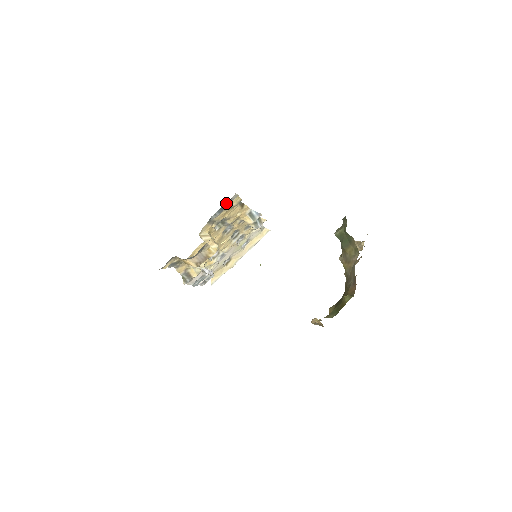
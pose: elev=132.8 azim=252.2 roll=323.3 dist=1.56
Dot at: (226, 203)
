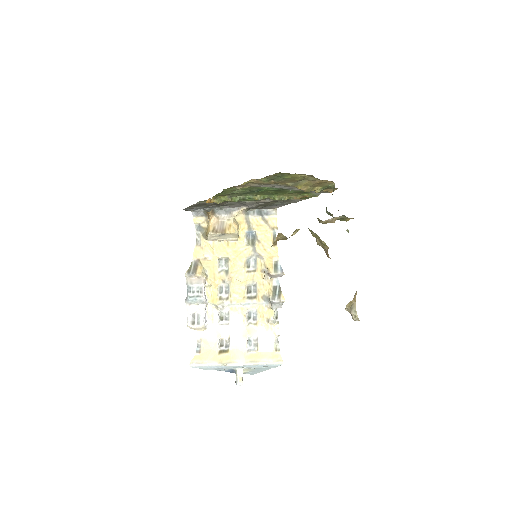
Dot at: (266, 211)
